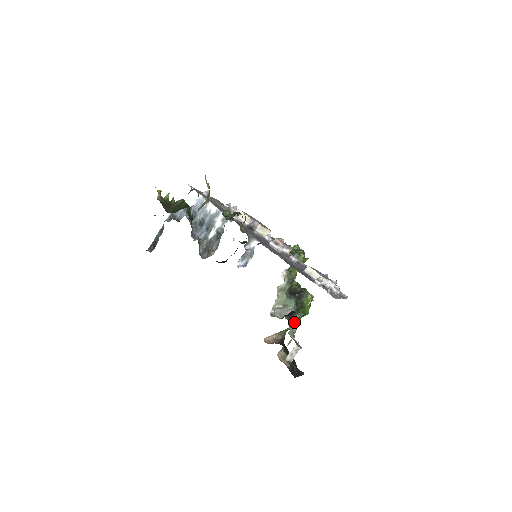
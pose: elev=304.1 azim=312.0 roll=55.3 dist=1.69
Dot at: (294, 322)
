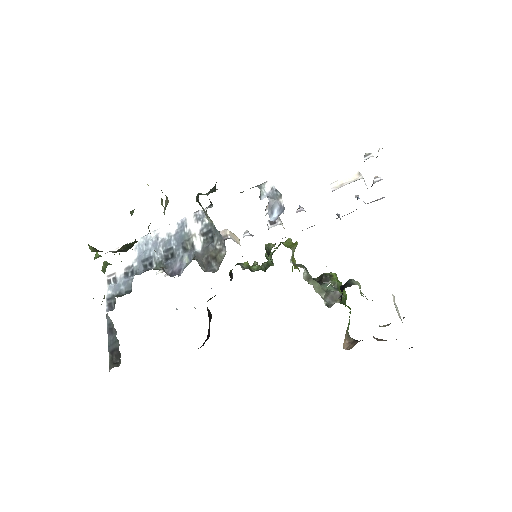
Dot at: occluded
